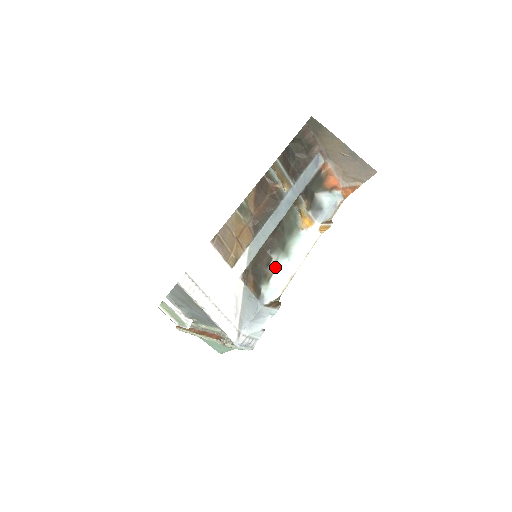
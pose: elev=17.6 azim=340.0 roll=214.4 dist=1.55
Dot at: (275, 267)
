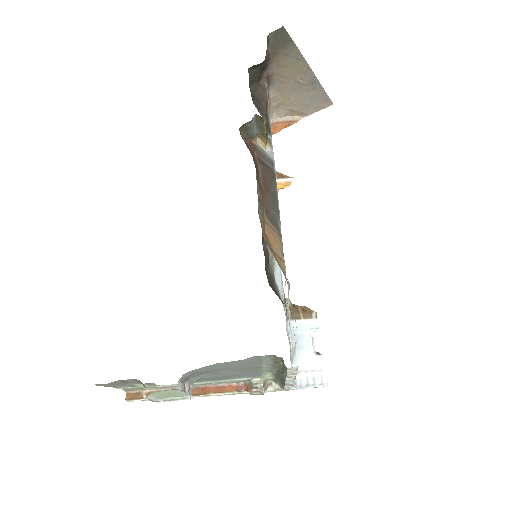
Dot at: (272, 261)
